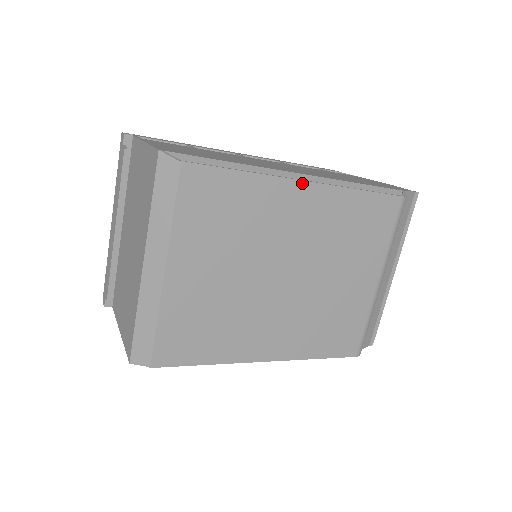
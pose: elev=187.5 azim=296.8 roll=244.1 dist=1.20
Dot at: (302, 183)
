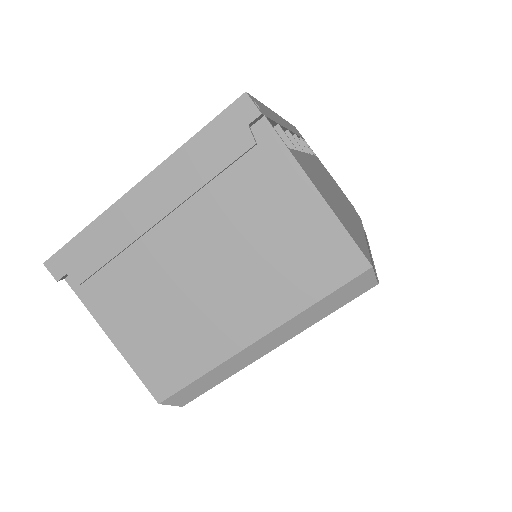
Dot at: occluded
